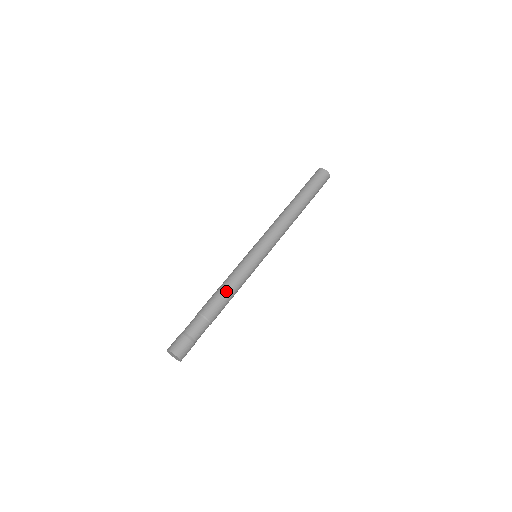
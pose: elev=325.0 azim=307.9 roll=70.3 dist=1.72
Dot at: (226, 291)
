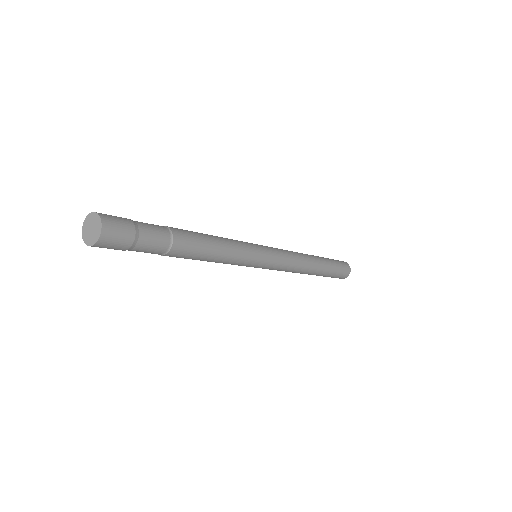
Dot at: (210, 236)
